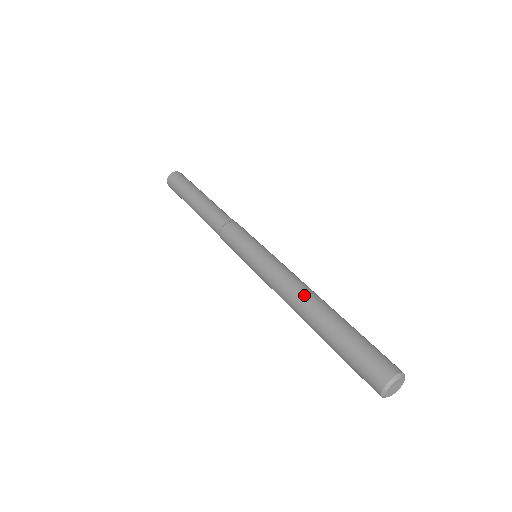
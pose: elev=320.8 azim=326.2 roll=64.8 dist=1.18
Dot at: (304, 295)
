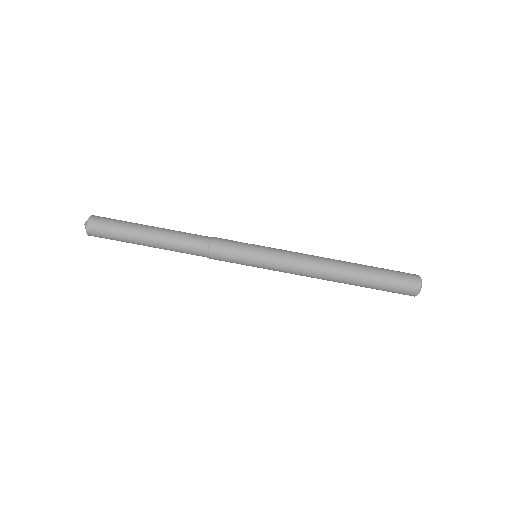
Dot at: (329, 271)
